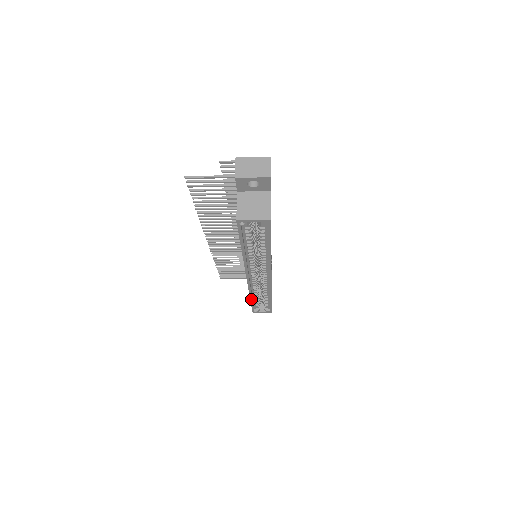
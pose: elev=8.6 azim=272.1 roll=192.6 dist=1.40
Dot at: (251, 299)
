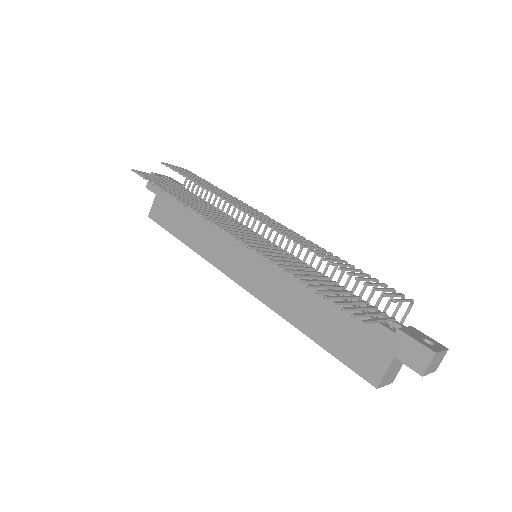
Dot at: (186, 244)
